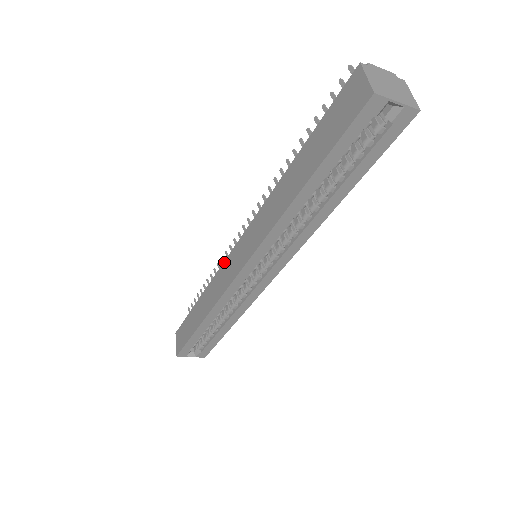
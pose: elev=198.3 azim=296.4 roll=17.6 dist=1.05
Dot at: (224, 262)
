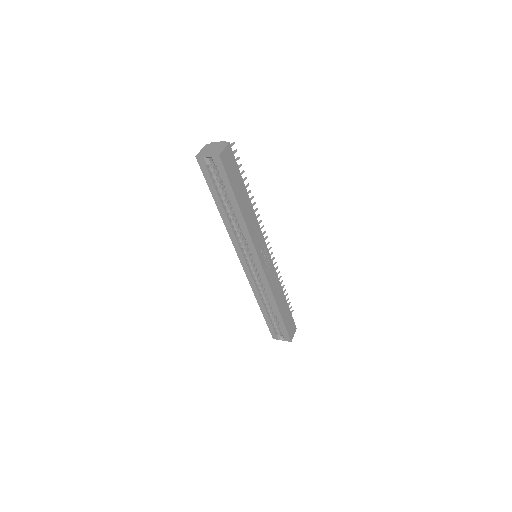
Dot at: occluded
